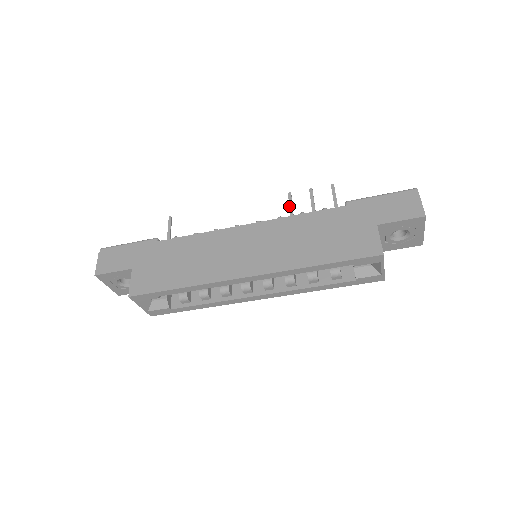
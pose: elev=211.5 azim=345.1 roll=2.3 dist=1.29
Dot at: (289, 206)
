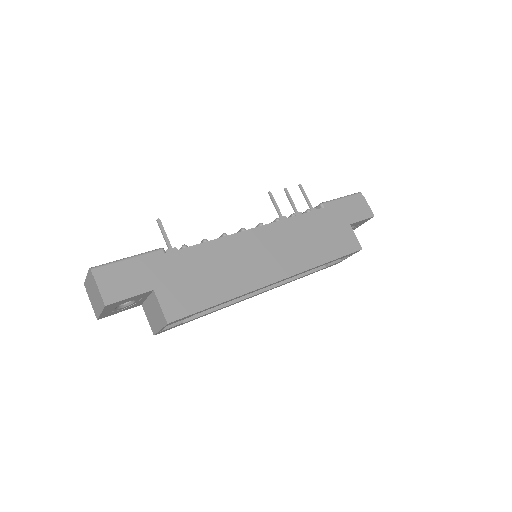
Dot at: (275, 206)
